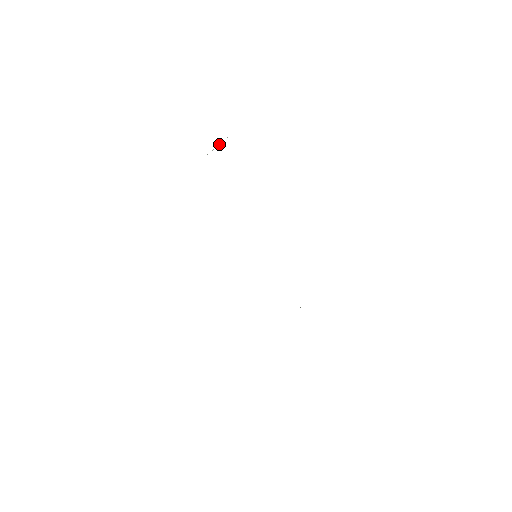
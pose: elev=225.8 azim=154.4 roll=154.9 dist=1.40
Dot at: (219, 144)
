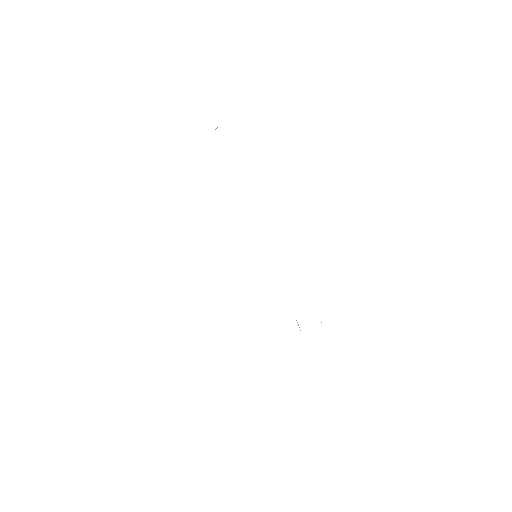
Dot at: occluded
